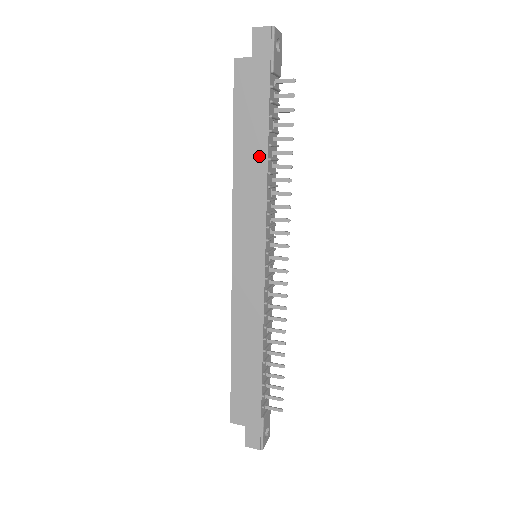
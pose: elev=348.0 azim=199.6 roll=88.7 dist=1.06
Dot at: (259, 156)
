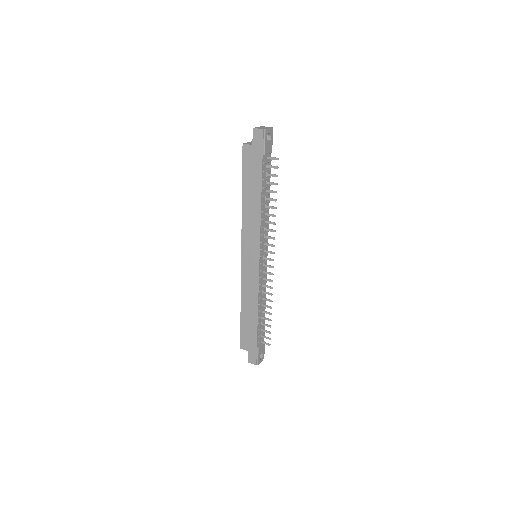
Dot at: (256, 202)
